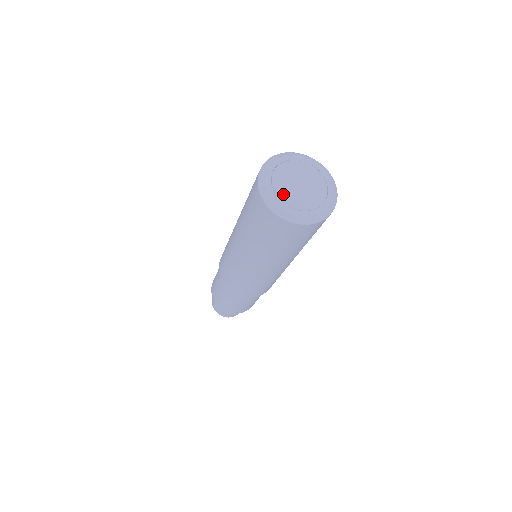
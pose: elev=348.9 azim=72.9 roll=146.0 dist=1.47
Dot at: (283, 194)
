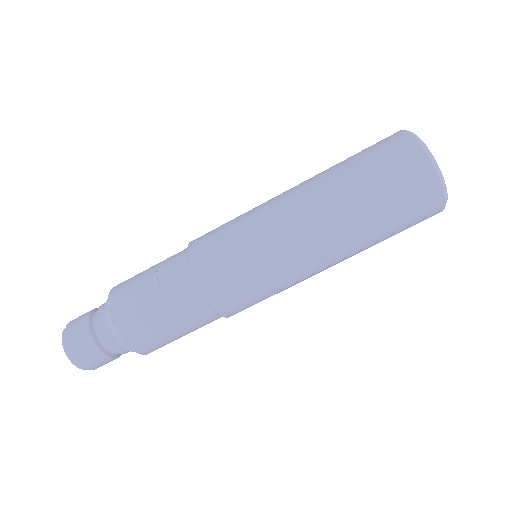
Dot at: occluded
